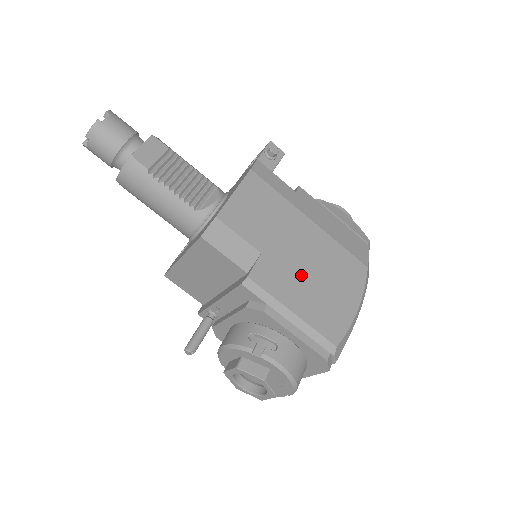
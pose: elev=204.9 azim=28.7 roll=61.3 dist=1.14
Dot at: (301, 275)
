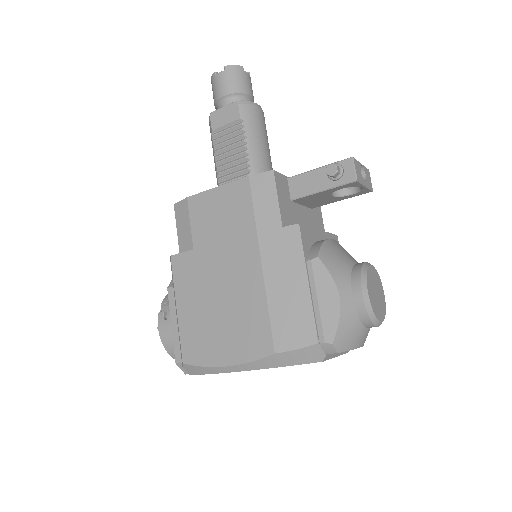
Dot at: (207, 293)
